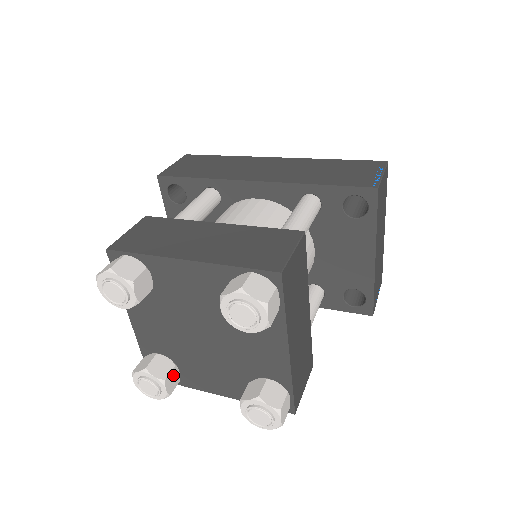
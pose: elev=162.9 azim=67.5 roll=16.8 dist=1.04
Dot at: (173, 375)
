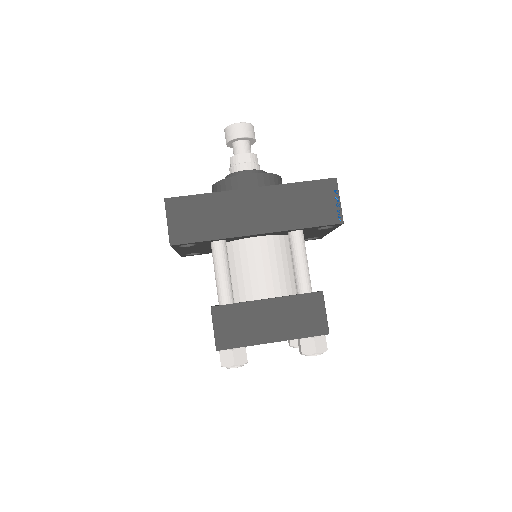
Dot at: occluded
